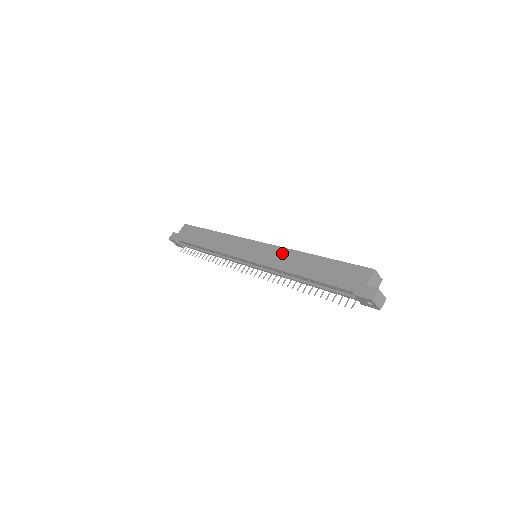
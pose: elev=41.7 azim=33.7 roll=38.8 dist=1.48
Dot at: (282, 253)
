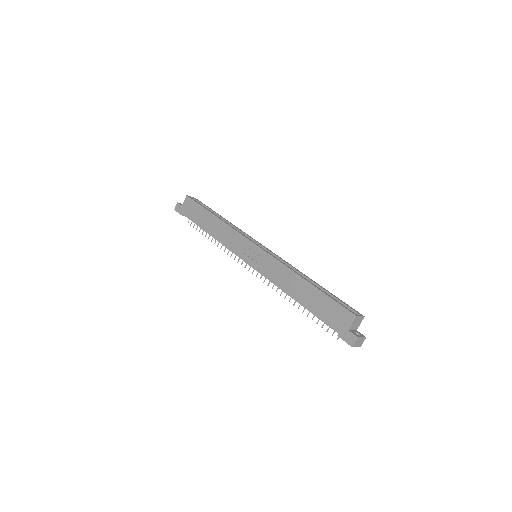
Dot at: (278, 268)
